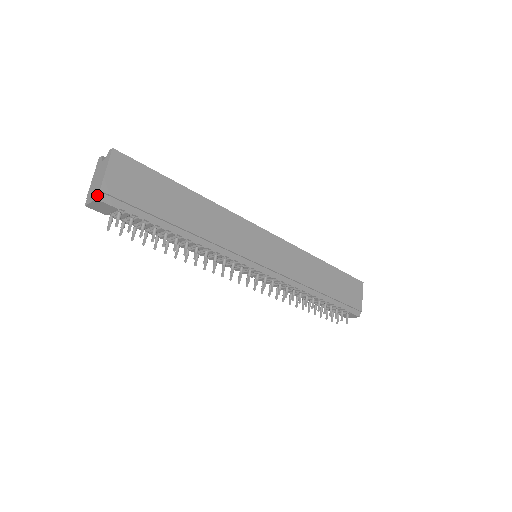
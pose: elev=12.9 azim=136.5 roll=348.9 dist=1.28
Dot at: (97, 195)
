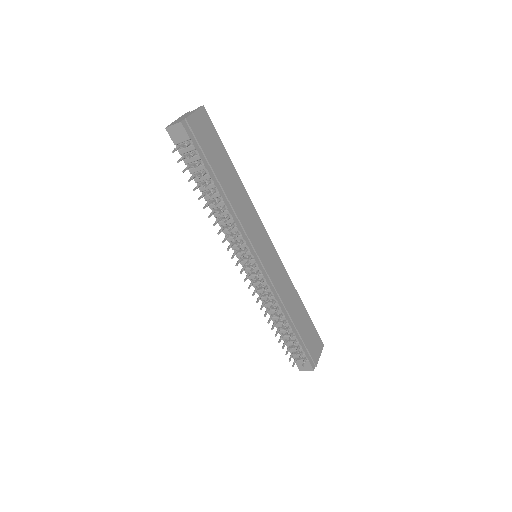
Dot at: (182, 120)
